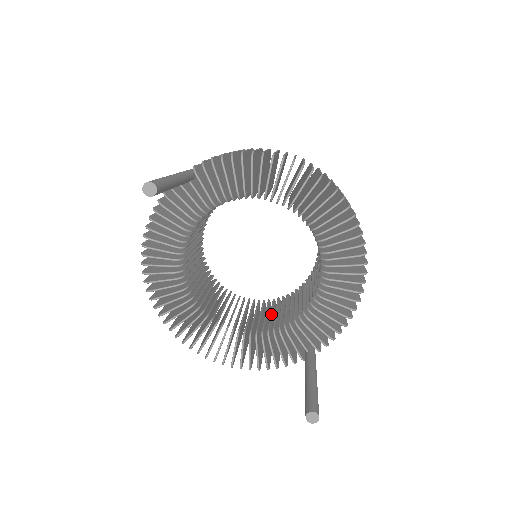
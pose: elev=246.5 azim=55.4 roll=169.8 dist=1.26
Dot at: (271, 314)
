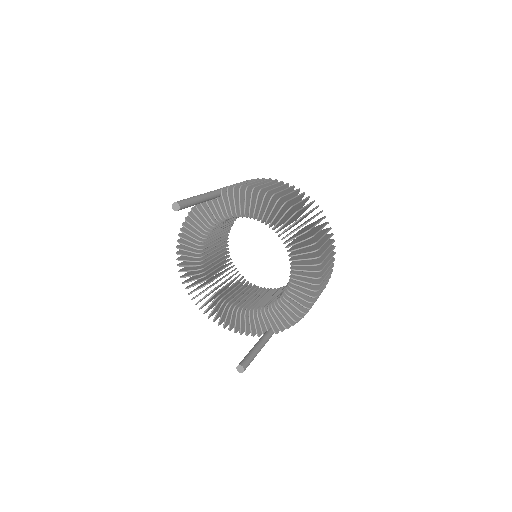
Dot at: (257, 298)
